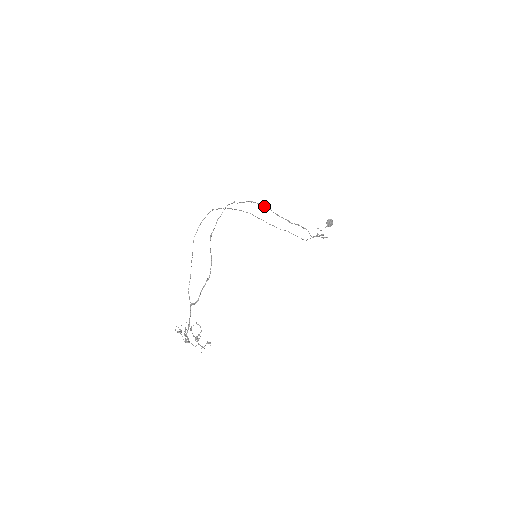
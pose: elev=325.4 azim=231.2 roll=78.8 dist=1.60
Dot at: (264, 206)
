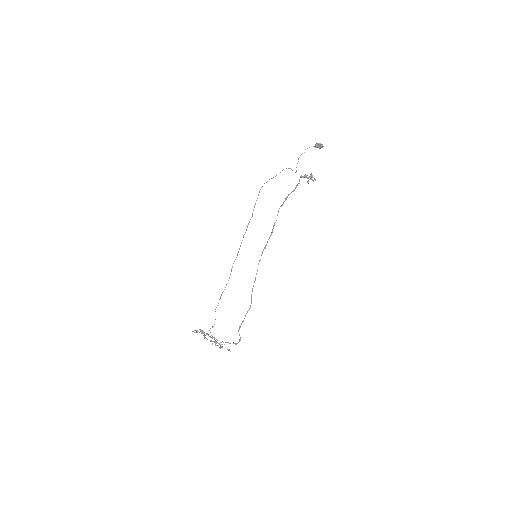
Dot at: (272, 230)
